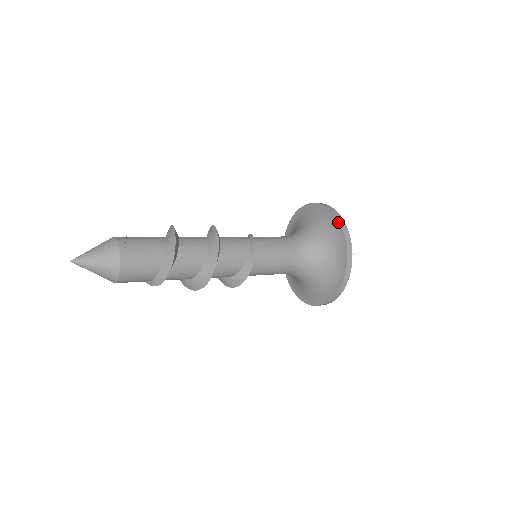
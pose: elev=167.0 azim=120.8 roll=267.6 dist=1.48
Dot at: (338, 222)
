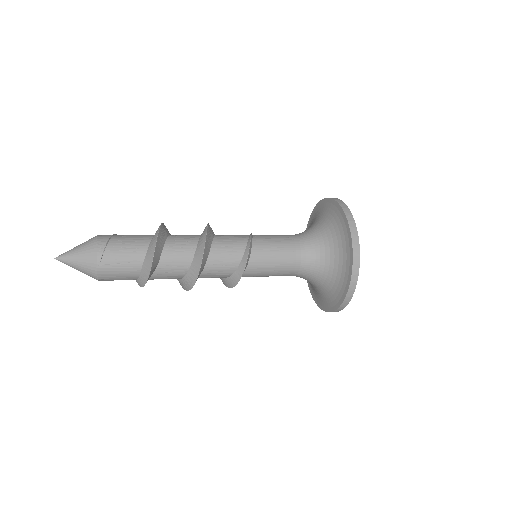
Dot at: (351, 242)
